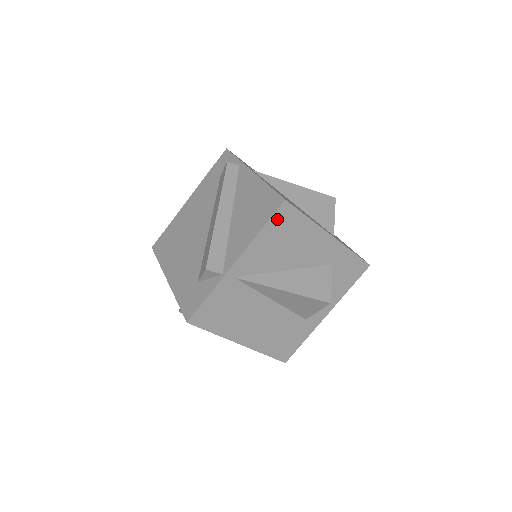
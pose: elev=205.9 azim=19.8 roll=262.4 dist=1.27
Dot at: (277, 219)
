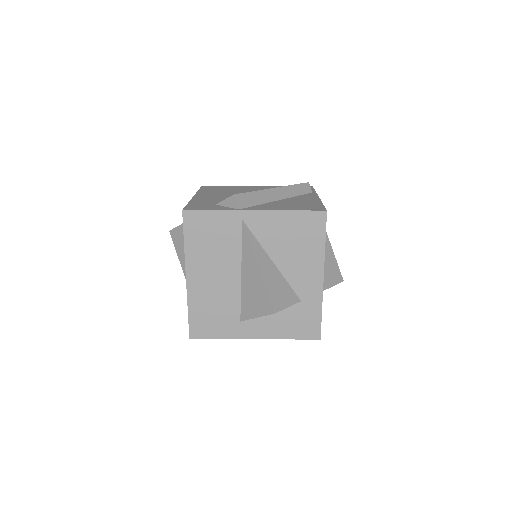
Dot at: (309, 217)
